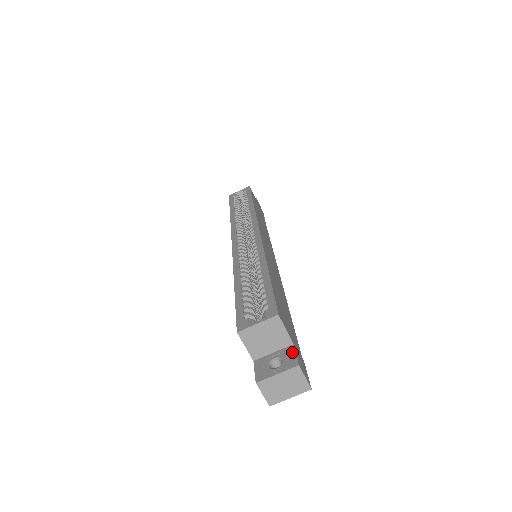
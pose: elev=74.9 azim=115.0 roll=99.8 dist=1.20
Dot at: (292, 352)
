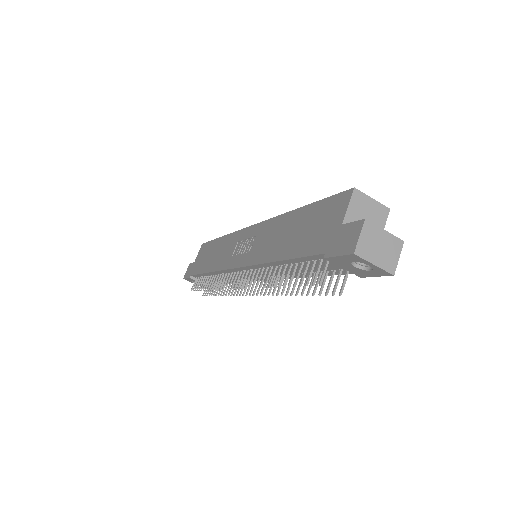
Dot at: occluded
